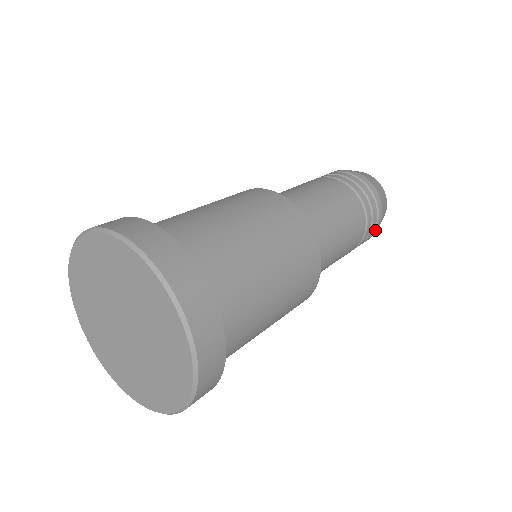
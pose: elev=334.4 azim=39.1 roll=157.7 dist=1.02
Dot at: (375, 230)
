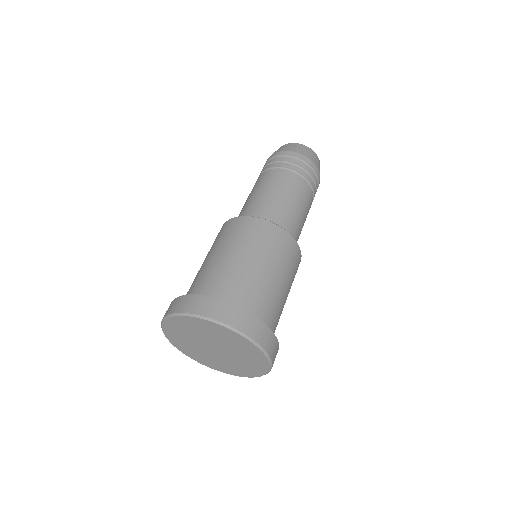
Dot at: occluded
